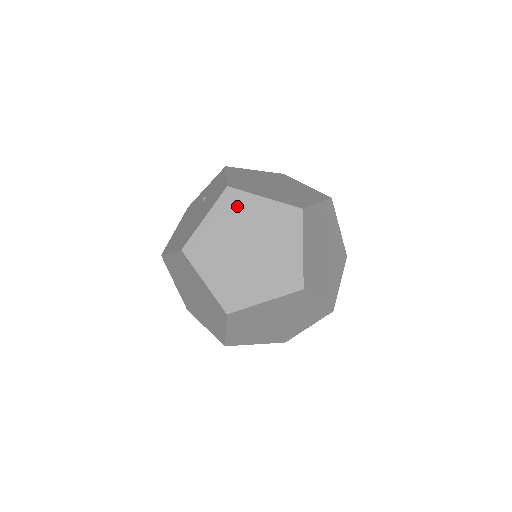
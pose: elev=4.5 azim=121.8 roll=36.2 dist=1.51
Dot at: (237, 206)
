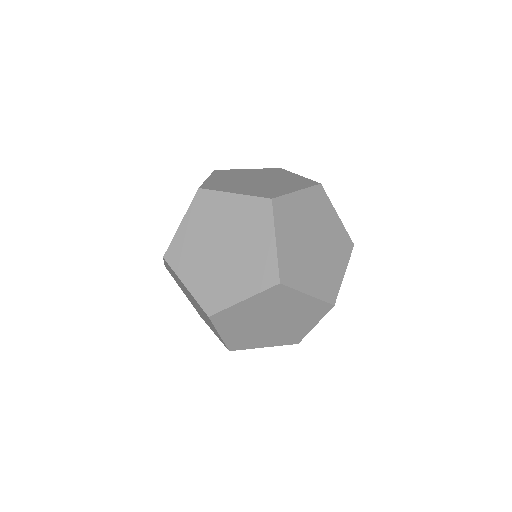
Dot at: (209, 206)
